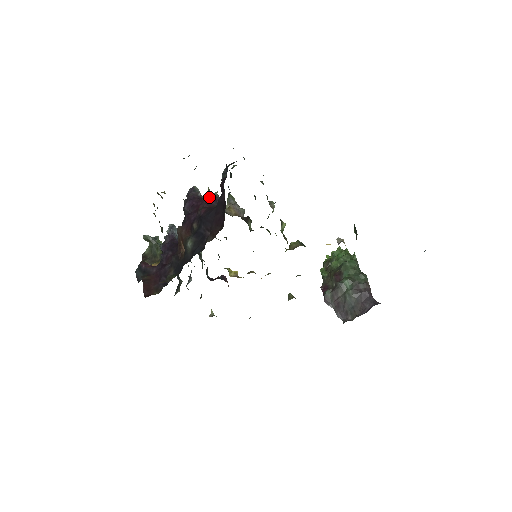
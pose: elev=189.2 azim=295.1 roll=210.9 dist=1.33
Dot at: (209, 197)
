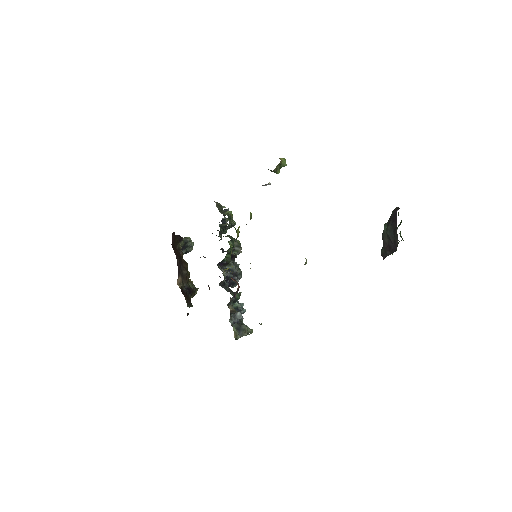
Dot at: occluded
